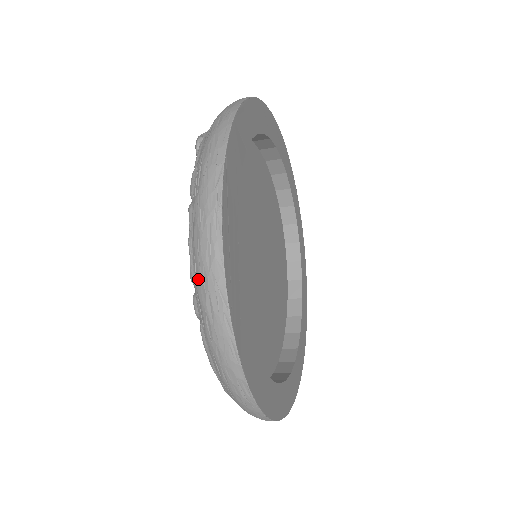
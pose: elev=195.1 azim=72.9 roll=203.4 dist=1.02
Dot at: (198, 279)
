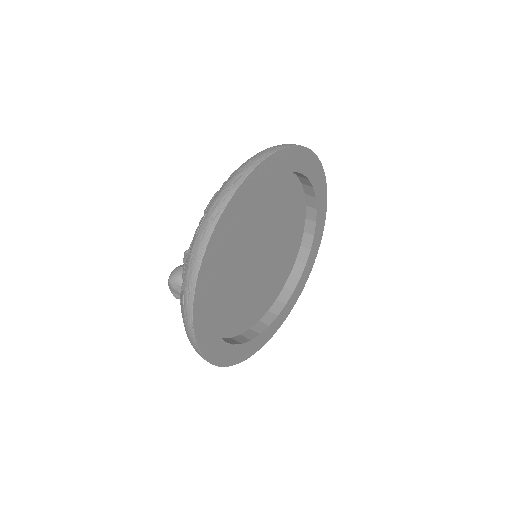
Dot at: occluded
